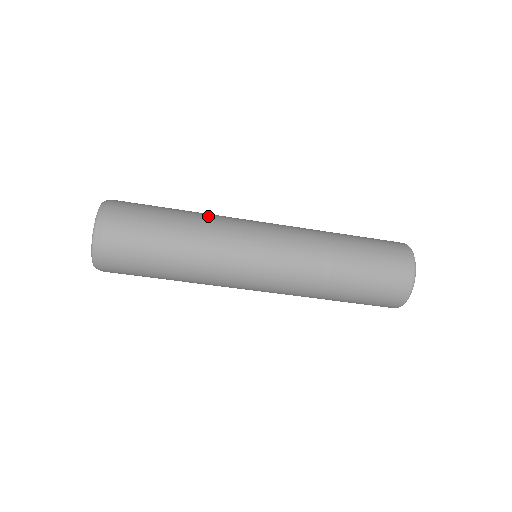
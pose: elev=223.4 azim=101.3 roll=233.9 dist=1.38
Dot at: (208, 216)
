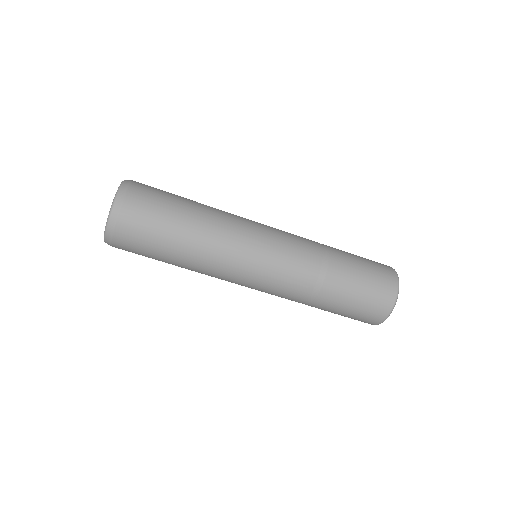
Dot at: occluded
